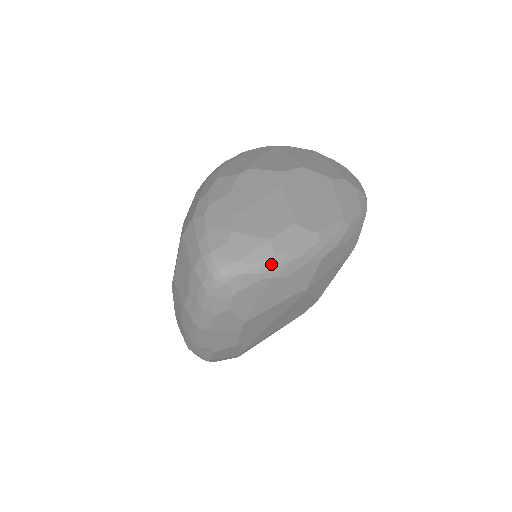
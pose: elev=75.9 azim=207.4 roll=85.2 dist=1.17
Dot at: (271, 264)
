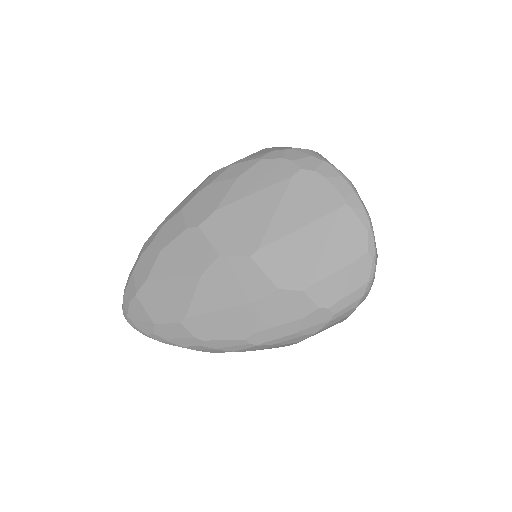
Dot at: (152, 338)
